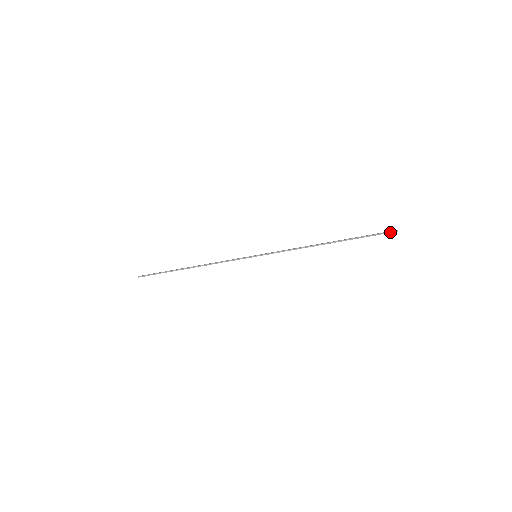
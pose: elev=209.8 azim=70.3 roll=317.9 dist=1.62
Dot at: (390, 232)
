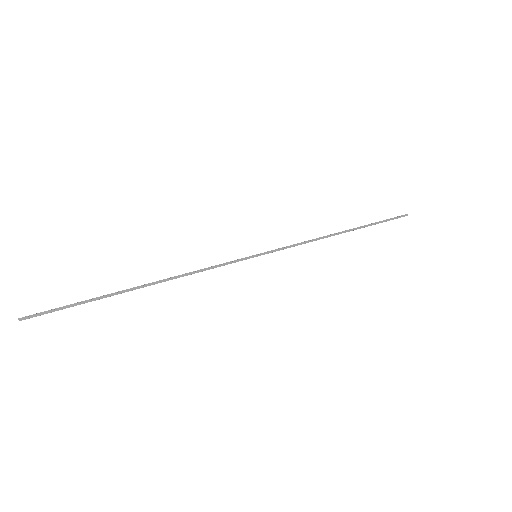
Dot at: occluded
